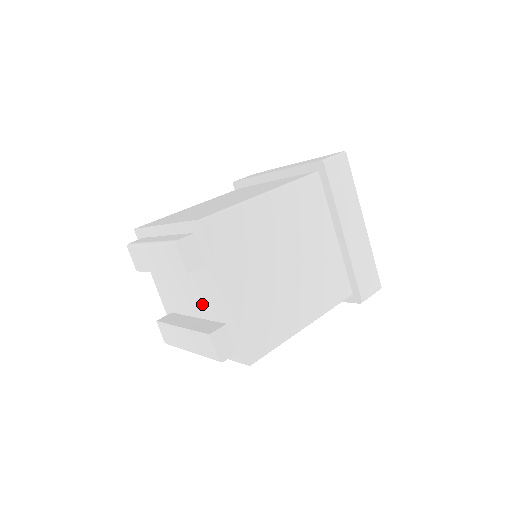
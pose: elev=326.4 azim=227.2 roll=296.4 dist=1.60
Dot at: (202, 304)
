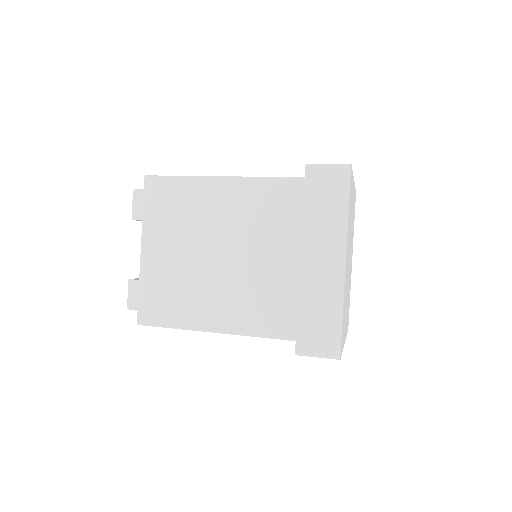
Dot at: occluded
